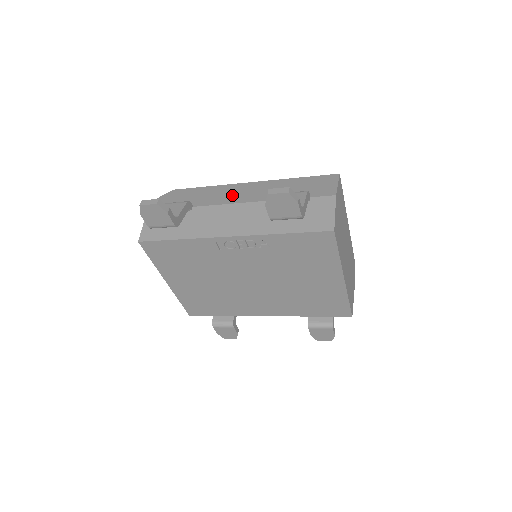
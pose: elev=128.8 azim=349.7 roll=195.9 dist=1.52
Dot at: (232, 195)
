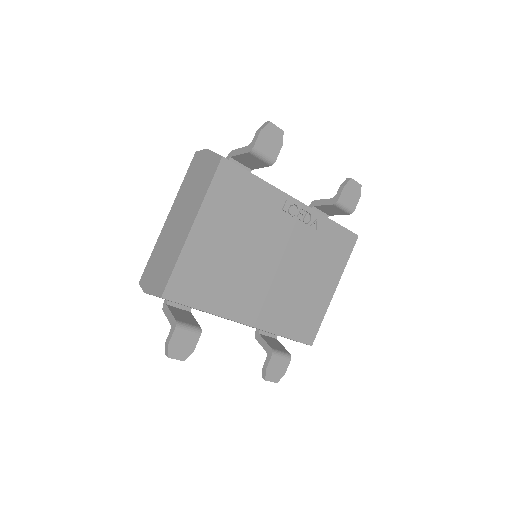
Dot at: occluded
